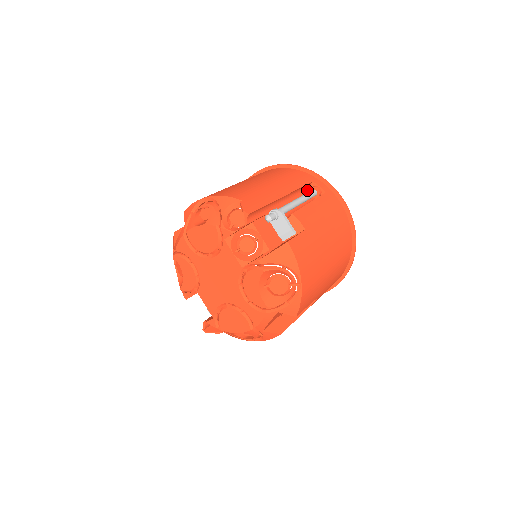
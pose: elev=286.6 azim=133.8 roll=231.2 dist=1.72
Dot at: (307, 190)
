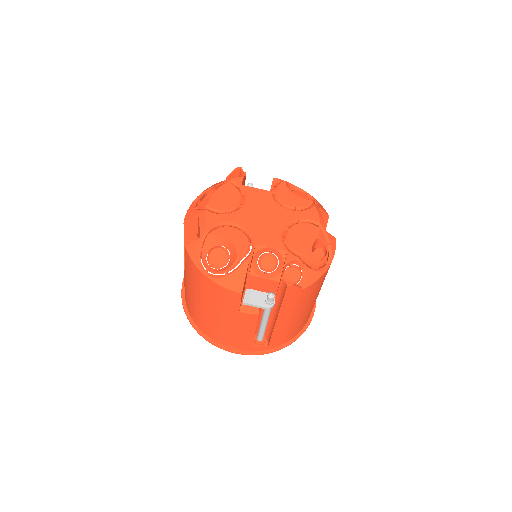
Dot at: occluded
